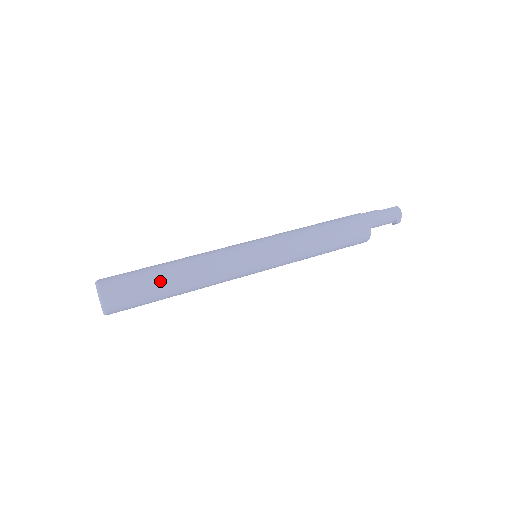
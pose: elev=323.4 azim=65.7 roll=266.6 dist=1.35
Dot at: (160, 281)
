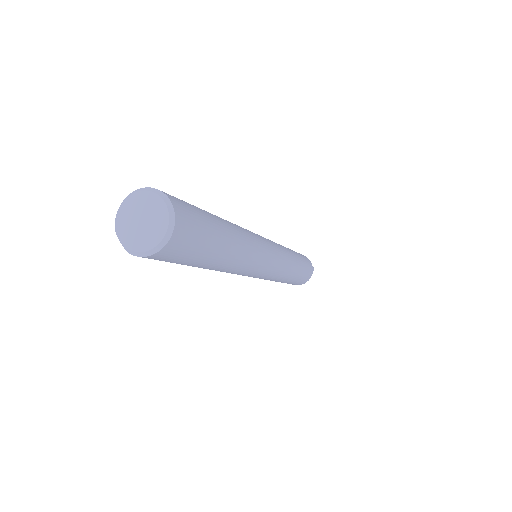
Dot at: occluded
